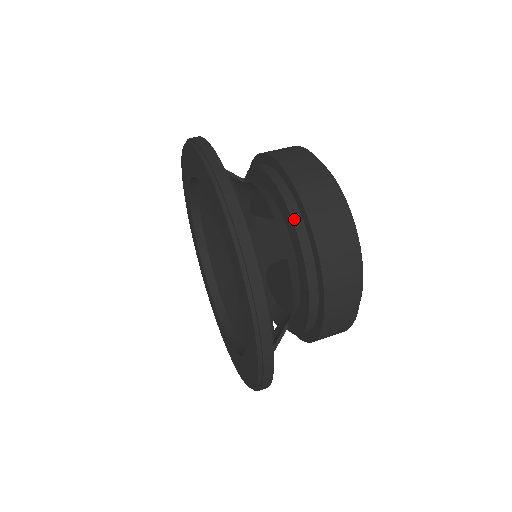
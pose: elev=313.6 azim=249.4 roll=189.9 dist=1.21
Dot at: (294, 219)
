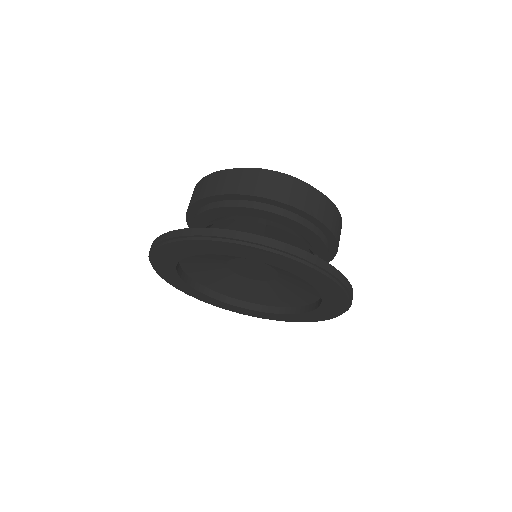
Dot at: (328, 250)
